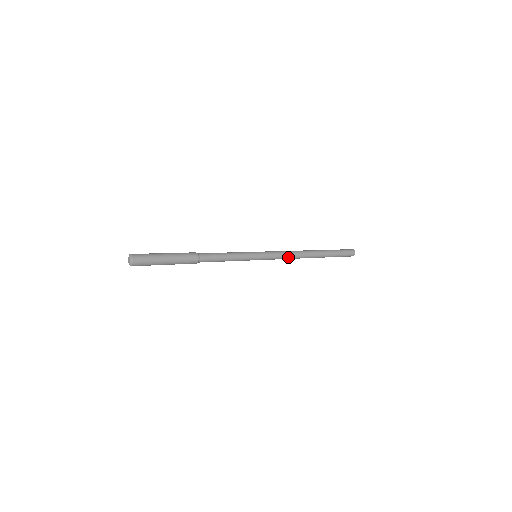
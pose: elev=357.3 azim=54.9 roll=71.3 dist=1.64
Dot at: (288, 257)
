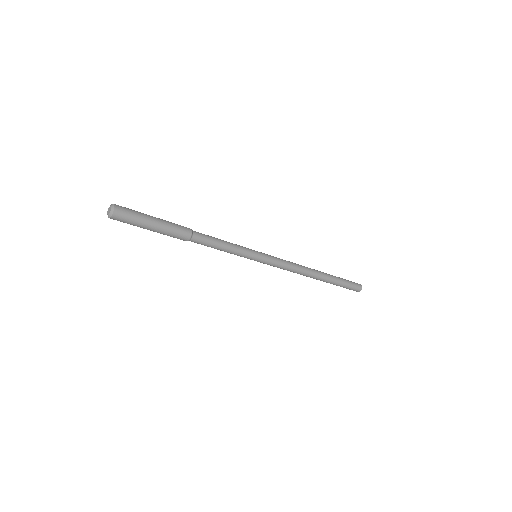
Dot at: (292, 265)
